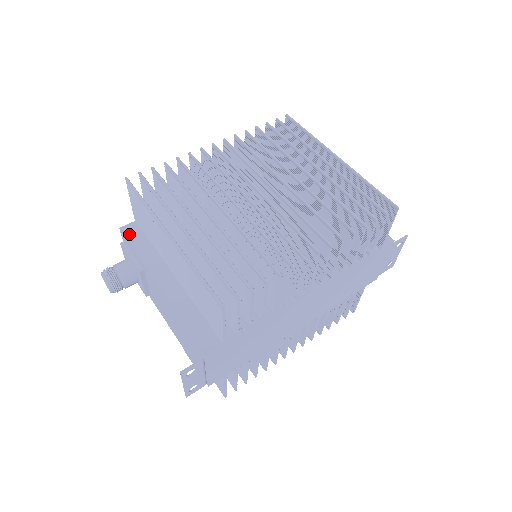
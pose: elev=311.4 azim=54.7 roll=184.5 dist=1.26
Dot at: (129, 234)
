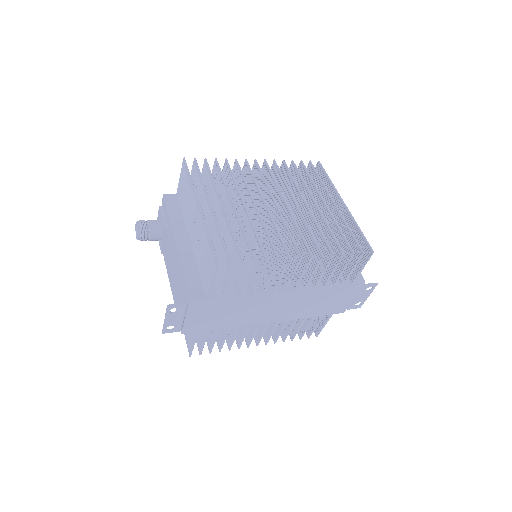
Dot at: (169, 201)
